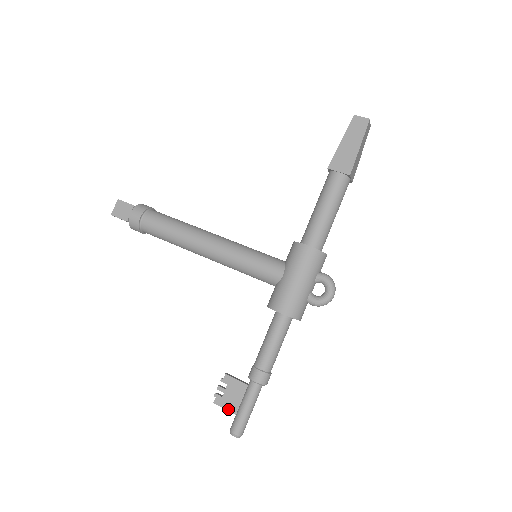
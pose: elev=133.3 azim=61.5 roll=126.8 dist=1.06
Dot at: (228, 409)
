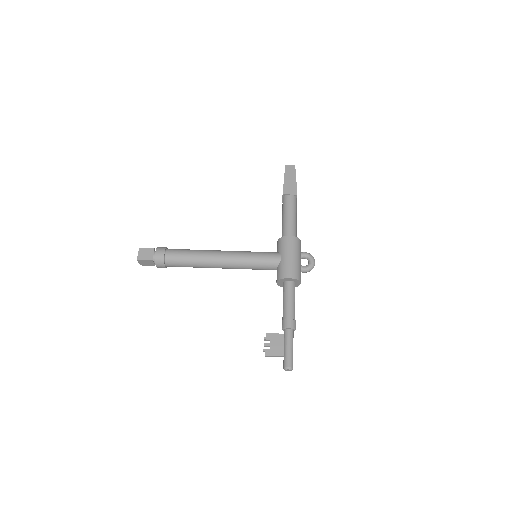
Dot at: (277, 355)
